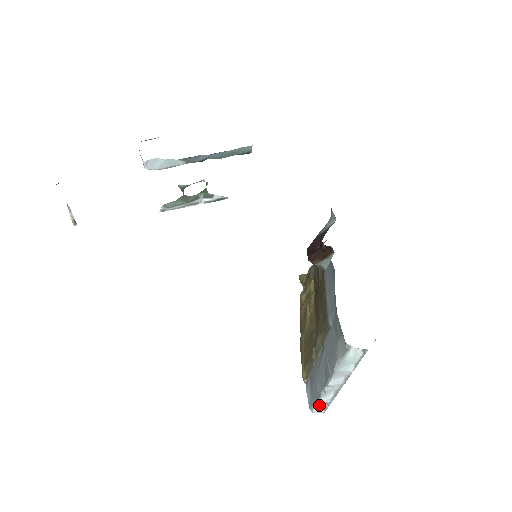
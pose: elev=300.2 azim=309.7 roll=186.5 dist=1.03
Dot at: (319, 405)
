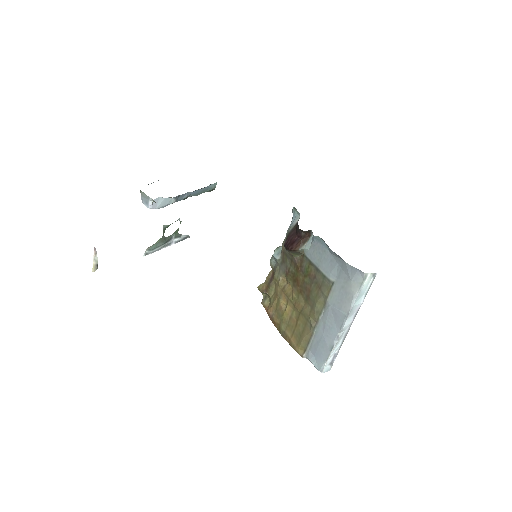
Dot at: (329, 360)
